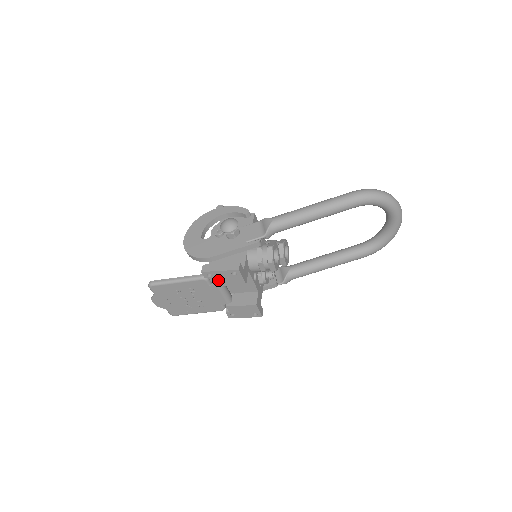
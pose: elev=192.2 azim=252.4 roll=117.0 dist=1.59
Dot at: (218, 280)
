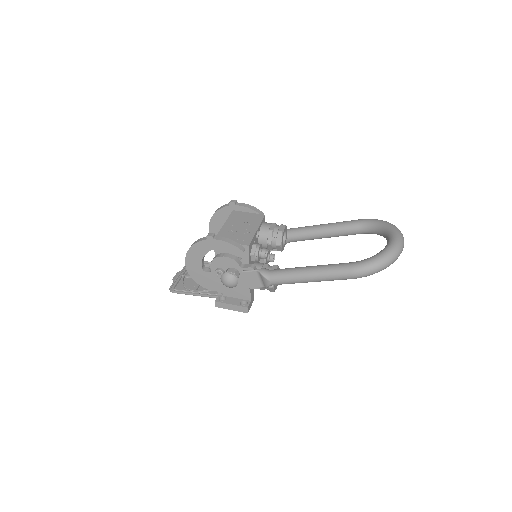
Dot at: occluded
